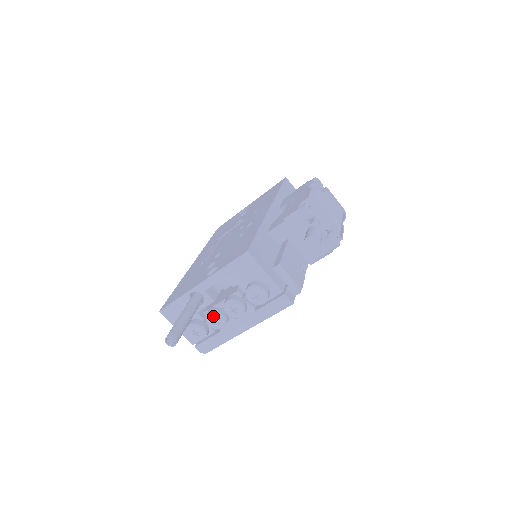
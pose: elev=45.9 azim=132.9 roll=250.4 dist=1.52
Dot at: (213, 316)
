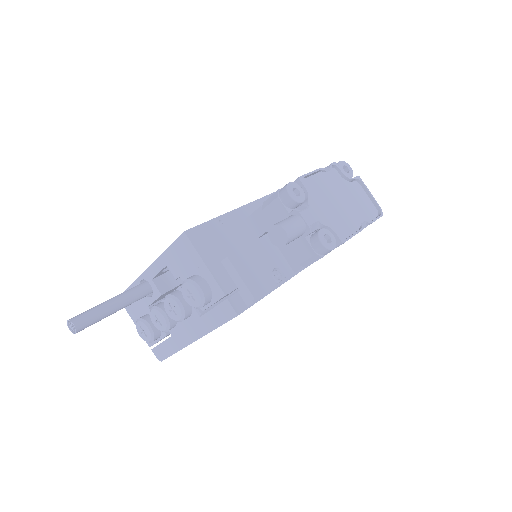
Dot at: (155, 313)
